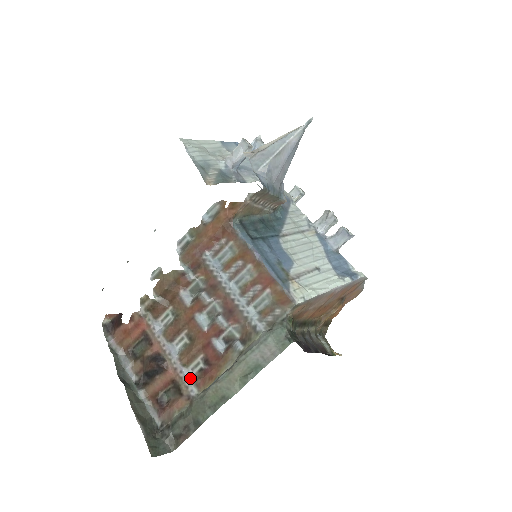
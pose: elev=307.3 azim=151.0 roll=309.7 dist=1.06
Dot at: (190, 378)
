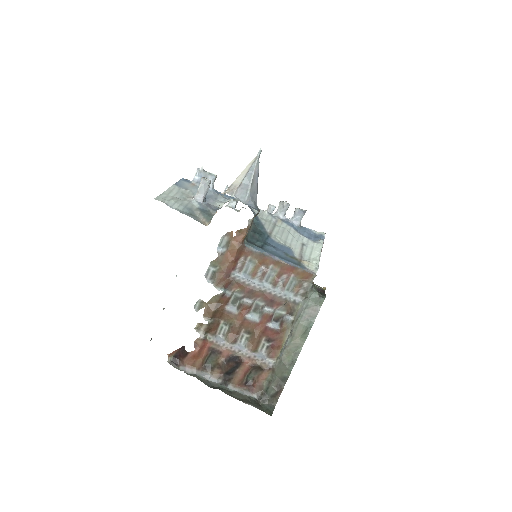
Dot at: (263, 357)
